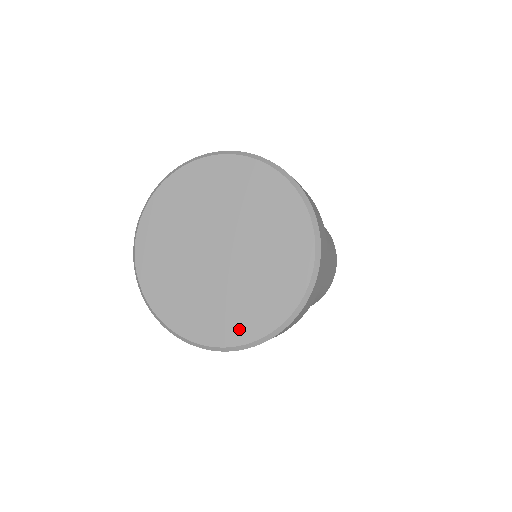
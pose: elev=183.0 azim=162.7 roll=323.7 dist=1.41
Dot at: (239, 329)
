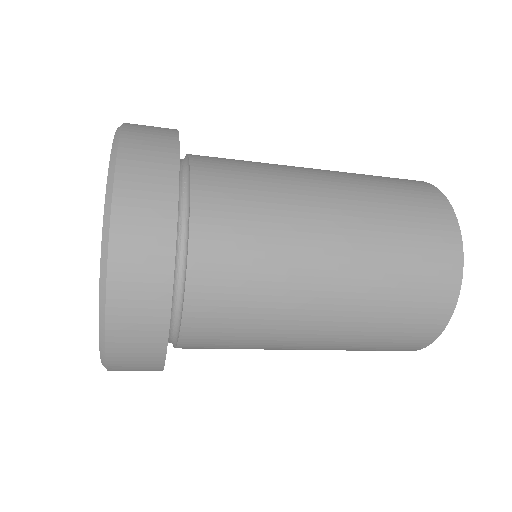
Dot at: occluded
